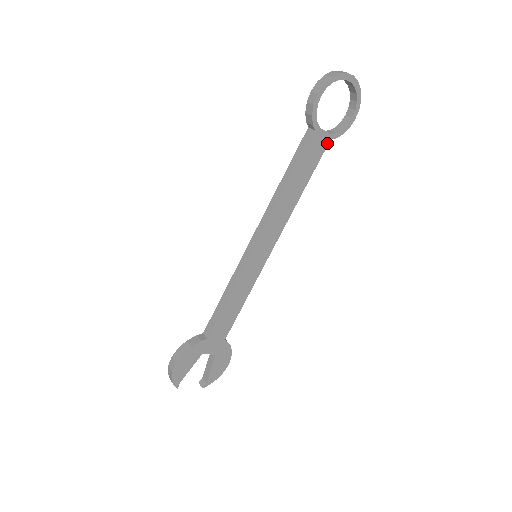
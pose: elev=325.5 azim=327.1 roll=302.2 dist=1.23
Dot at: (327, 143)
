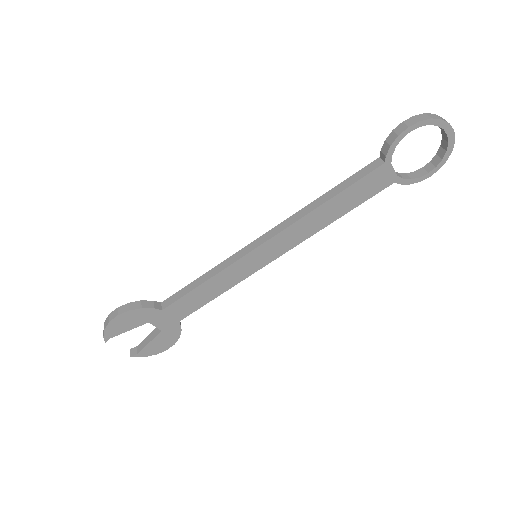
Dot at: (389, 184)
